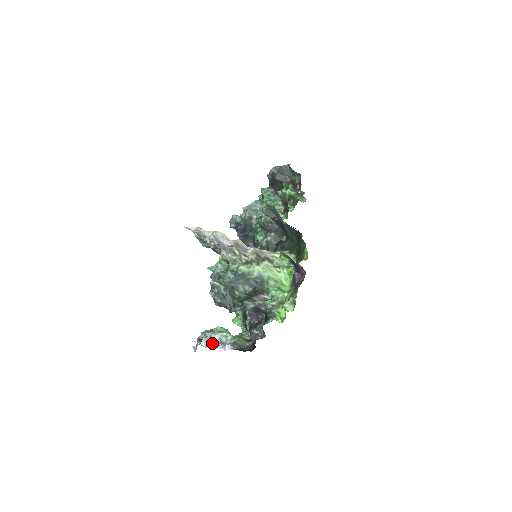
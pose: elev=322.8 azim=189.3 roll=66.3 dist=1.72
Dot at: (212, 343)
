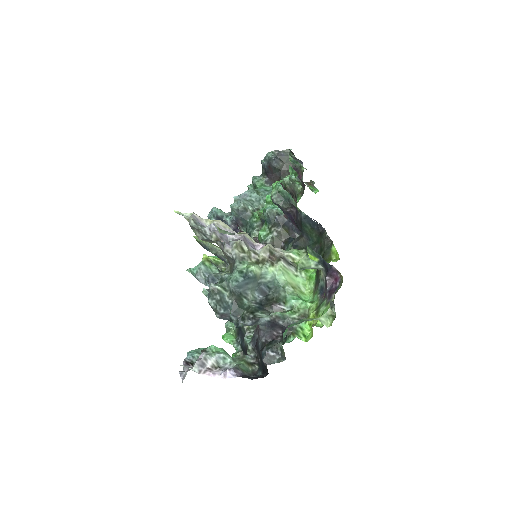
Dot at: (207, 368)
